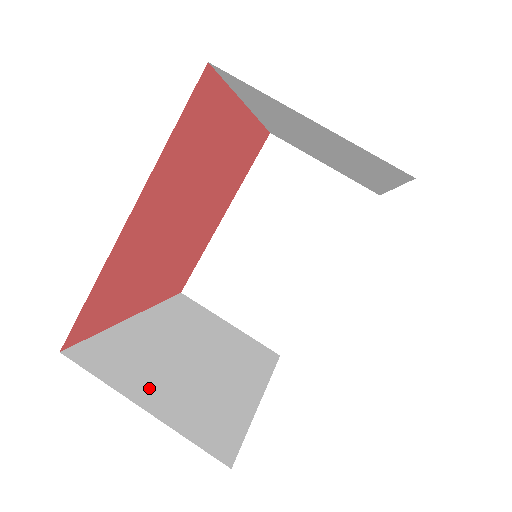
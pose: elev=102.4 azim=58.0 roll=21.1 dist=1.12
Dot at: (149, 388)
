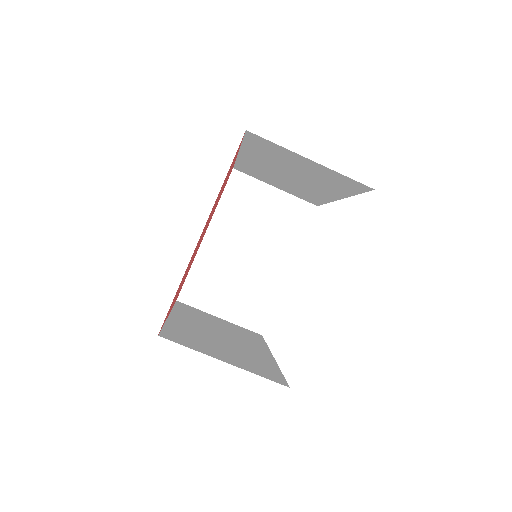
Dot at: (217, 353)
